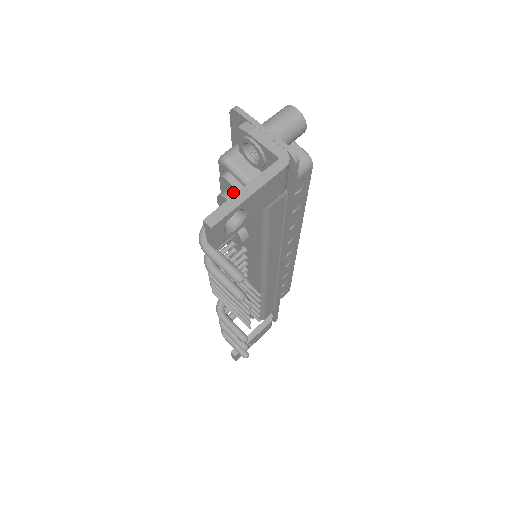
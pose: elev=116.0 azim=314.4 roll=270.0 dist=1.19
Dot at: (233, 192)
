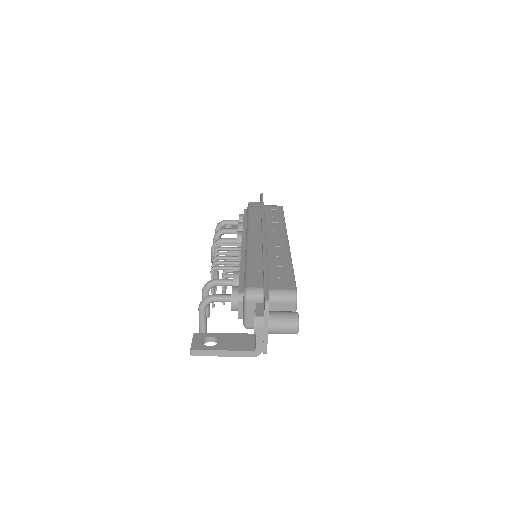
Dot at: occluded
